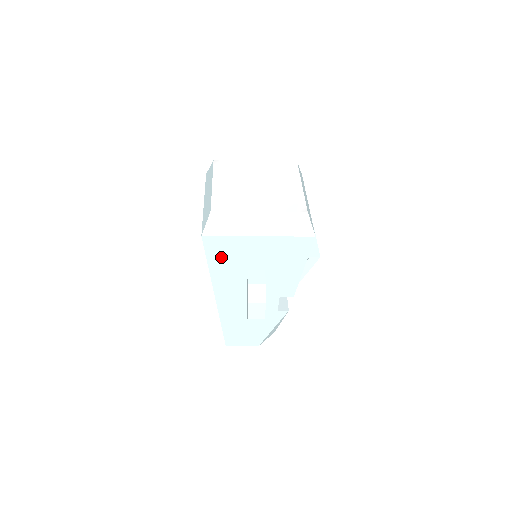
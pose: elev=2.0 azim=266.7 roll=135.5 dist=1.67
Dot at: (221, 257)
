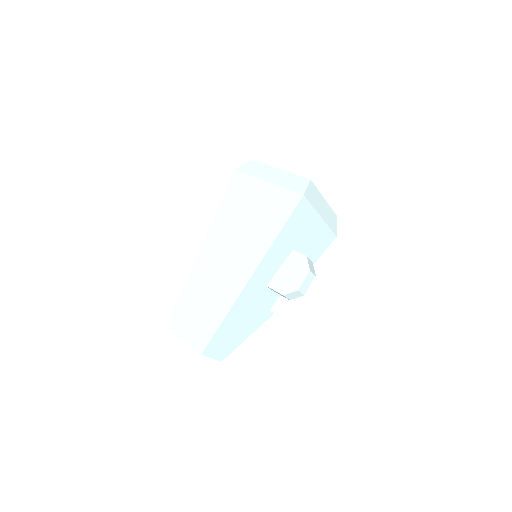
Dot at: (294, 225)
